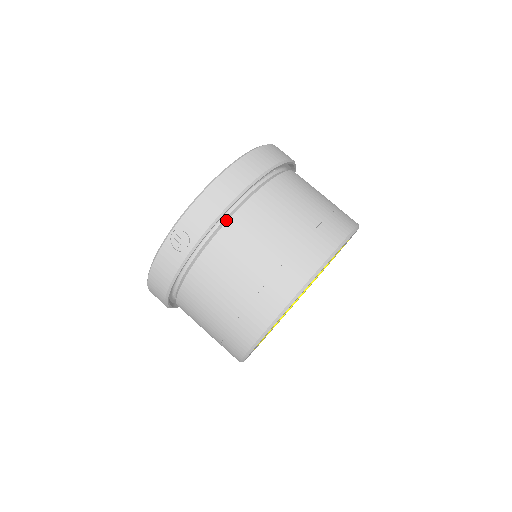
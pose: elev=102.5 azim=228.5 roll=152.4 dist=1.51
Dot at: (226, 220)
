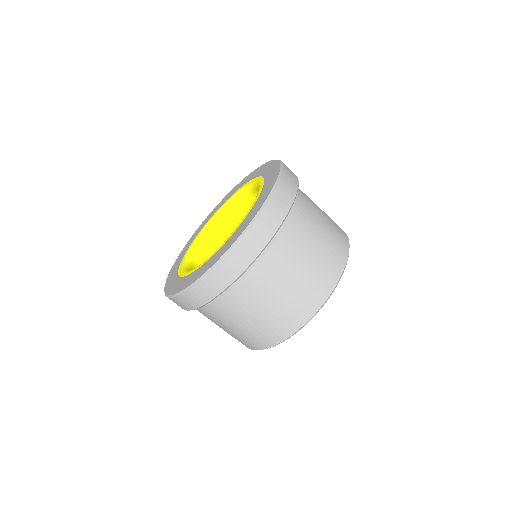
Dot at: occluded
